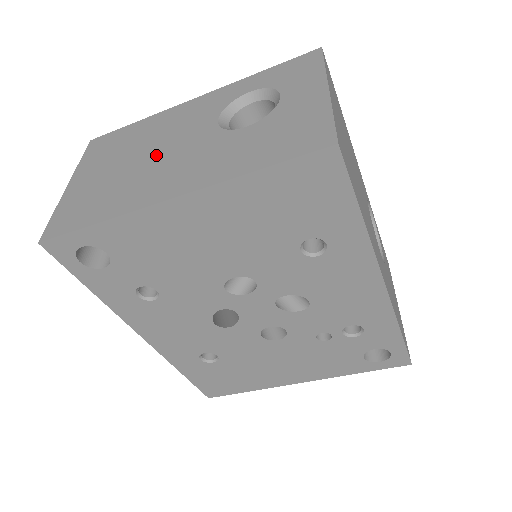
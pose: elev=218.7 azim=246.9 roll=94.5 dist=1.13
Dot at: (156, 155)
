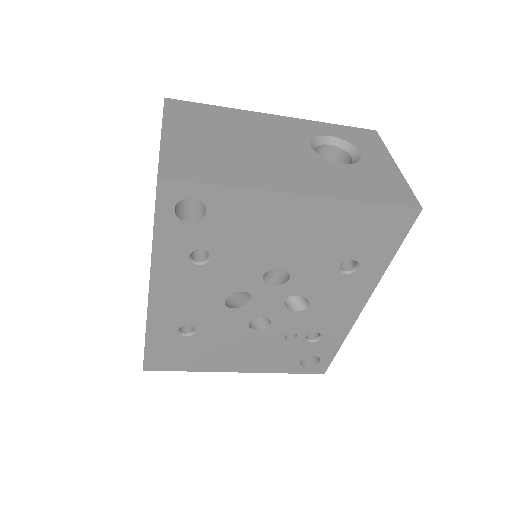
Dot at: (261, 149)
